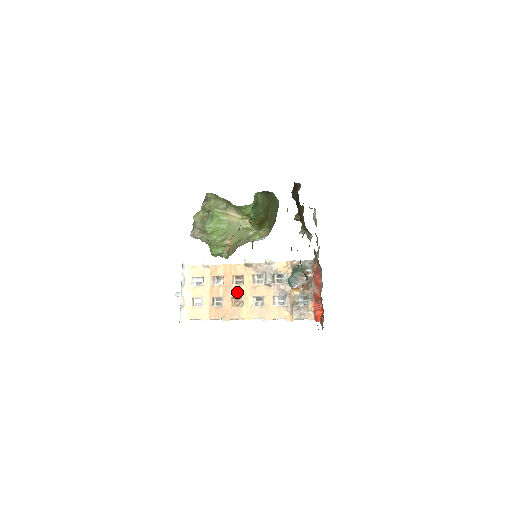
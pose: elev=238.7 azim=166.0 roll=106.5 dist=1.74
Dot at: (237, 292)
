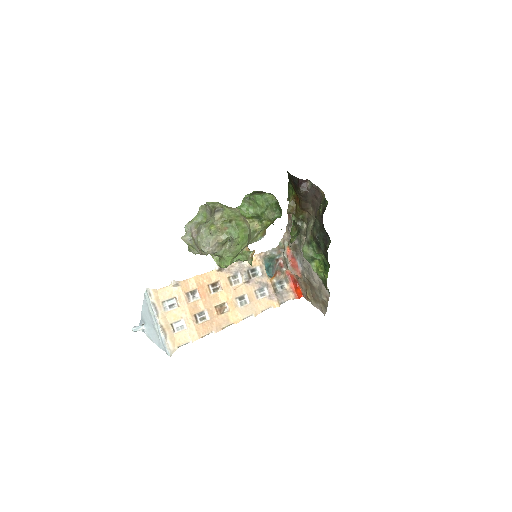
Dot at: (219, 300)
